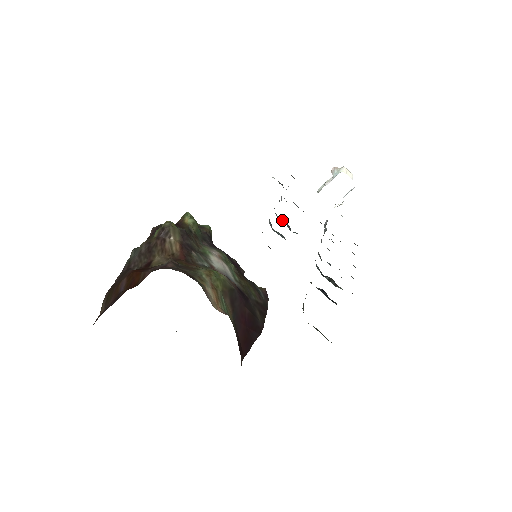
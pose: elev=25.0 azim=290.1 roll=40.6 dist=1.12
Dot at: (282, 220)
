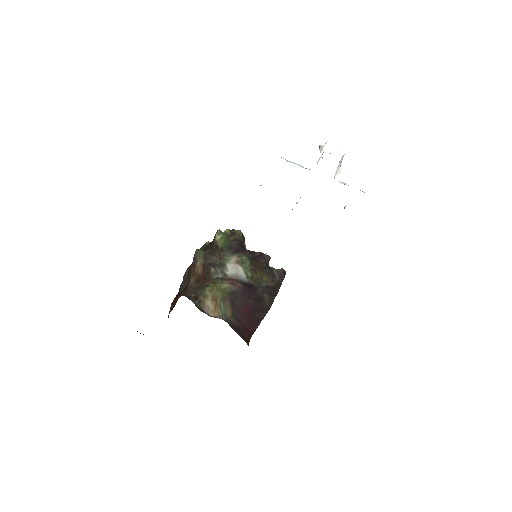
Dot at: occluded
